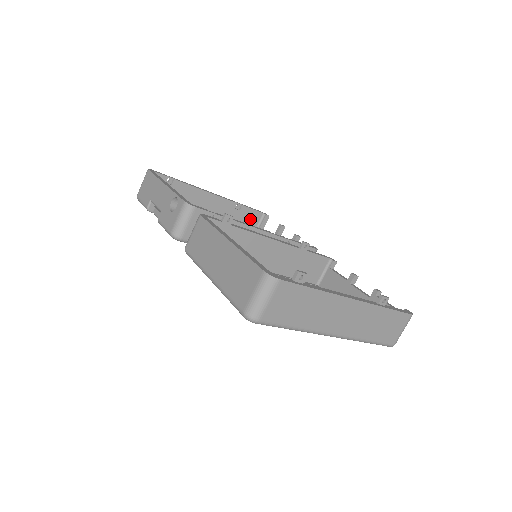
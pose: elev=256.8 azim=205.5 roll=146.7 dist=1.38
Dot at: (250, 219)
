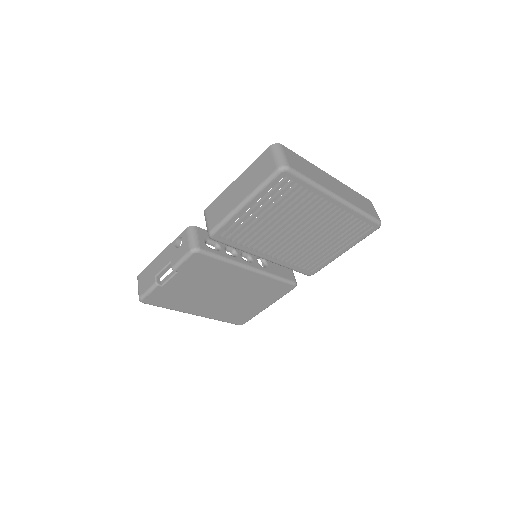
Dot at: occluded
